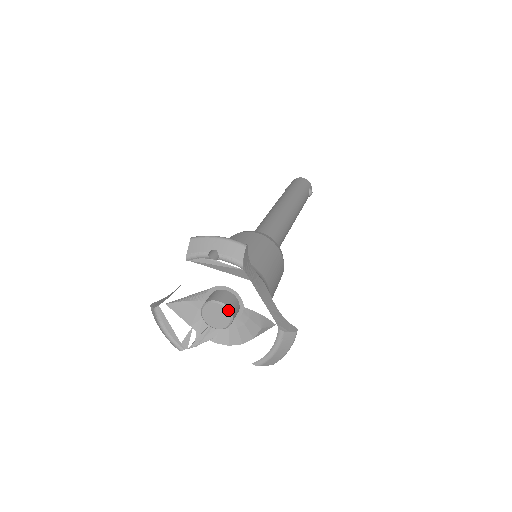
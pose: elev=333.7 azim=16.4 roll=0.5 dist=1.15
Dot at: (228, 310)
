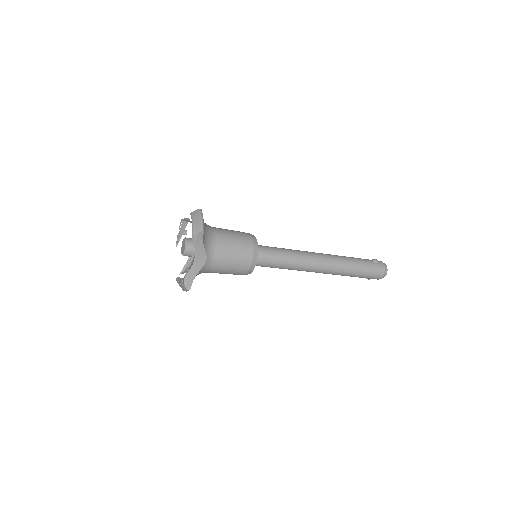
Dot at: (184, 238)
